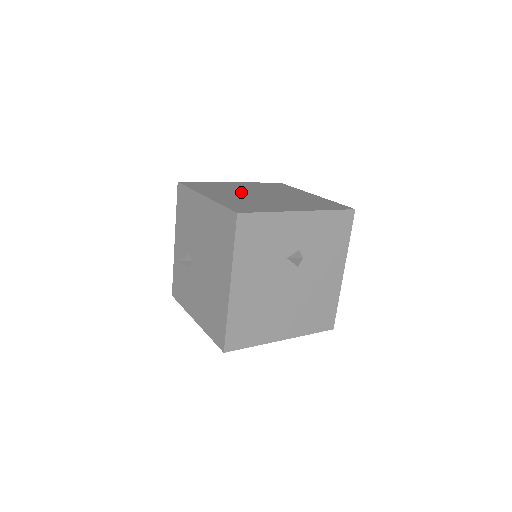
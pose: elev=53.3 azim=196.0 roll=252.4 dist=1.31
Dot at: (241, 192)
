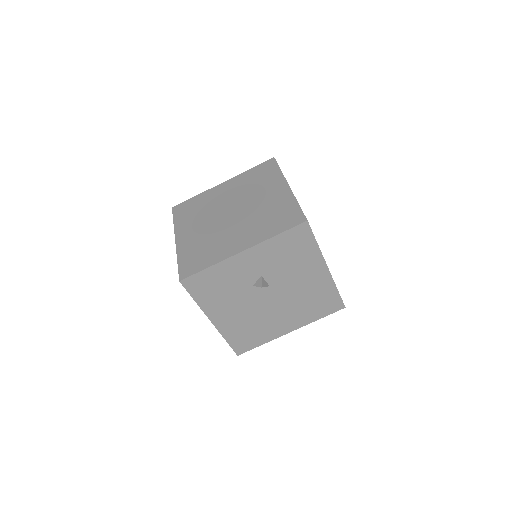
Dot at: (213, 214)
